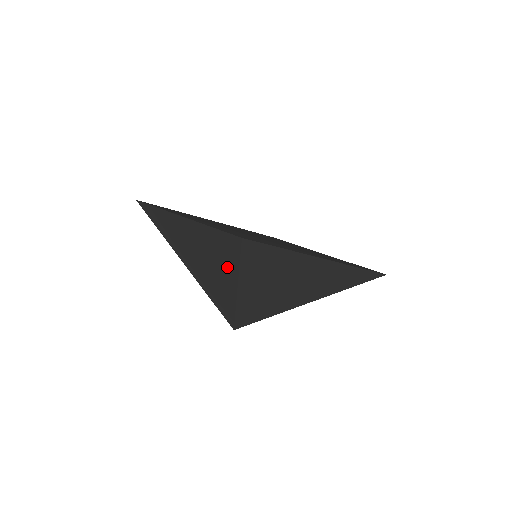
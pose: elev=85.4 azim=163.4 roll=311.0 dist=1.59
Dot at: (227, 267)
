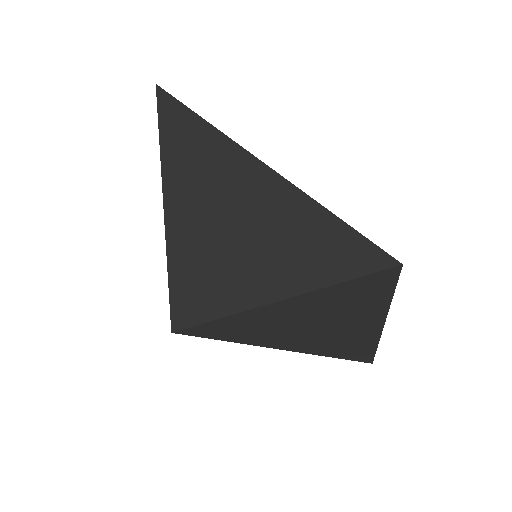
Dot at: occluded
